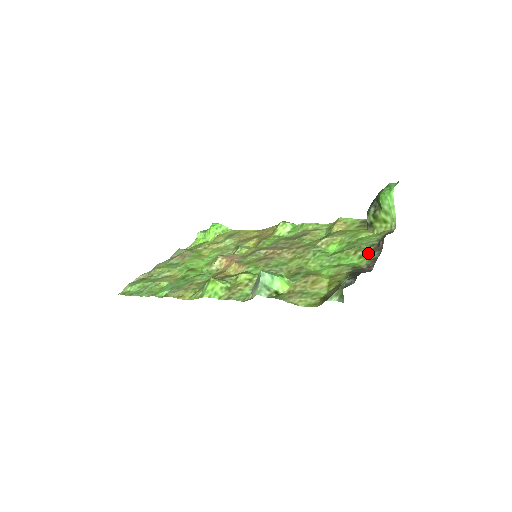
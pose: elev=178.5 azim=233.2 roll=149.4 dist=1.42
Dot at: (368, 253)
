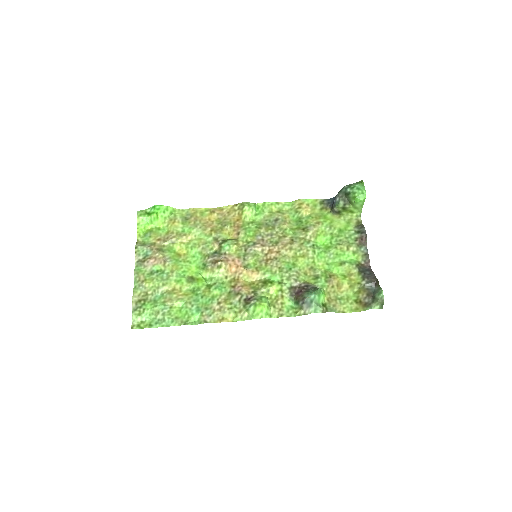
Dot at: (358, 249)
